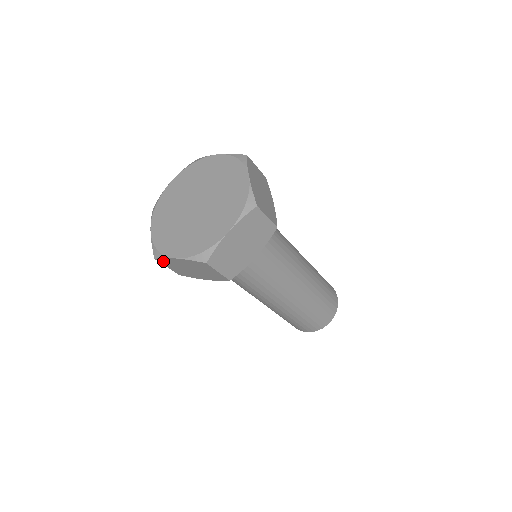
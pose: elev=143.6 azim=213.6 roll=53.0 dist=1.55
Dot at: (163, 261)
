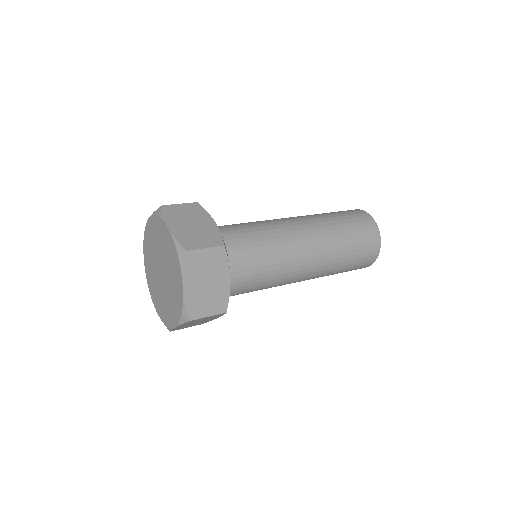
Dot at: (176, 329)
